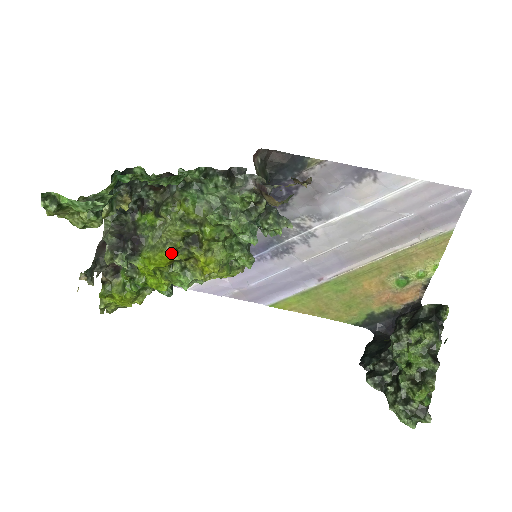
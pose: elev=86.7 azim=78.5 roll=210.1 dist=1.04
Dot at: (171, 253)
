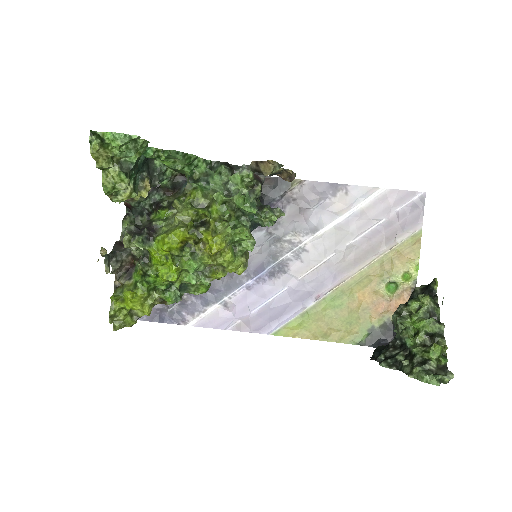
Dot at: (183, 230)
